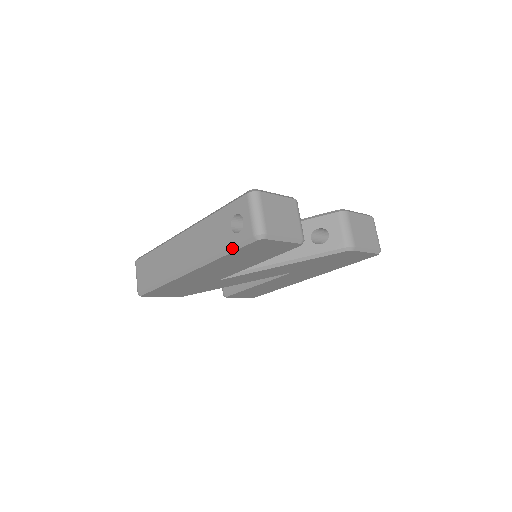
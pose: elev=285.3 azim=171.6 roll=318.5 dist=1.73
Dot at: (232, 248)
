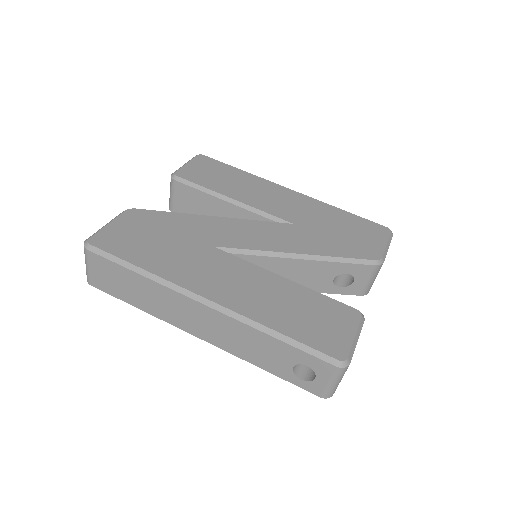
Dot at: (284, 379)
